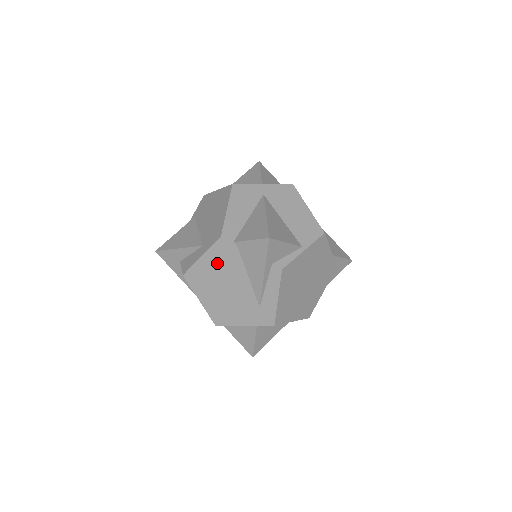
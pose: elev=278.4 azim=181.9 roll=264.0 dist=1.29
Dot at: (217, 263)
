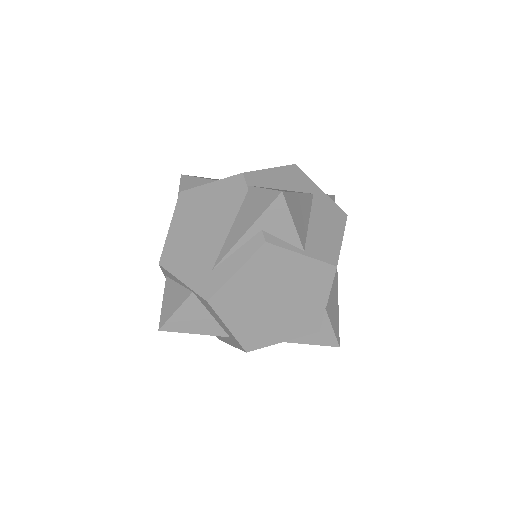
Dot at: (217, 198)
